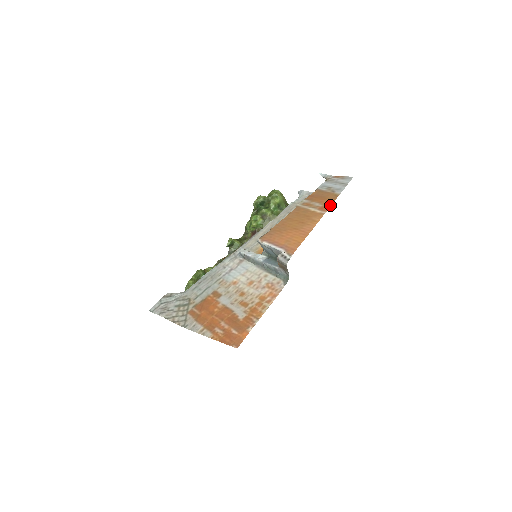
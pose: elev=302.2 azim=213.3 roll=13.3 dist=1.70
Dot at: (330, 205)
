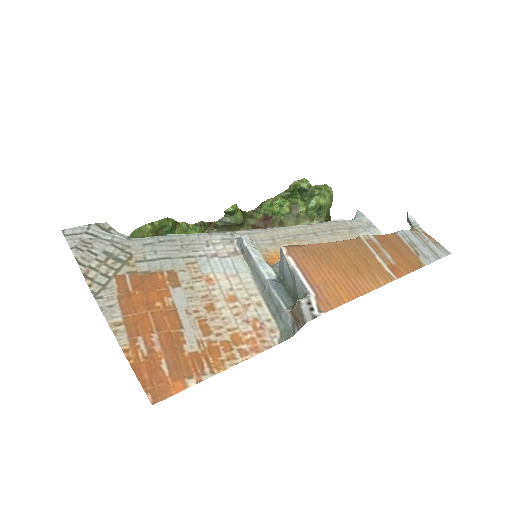
Dot at: (407, 272)
